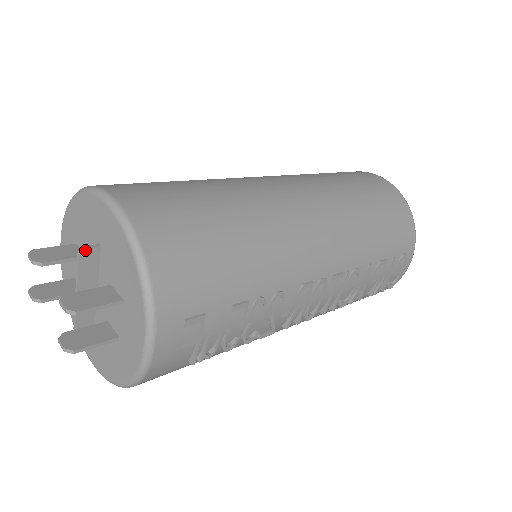
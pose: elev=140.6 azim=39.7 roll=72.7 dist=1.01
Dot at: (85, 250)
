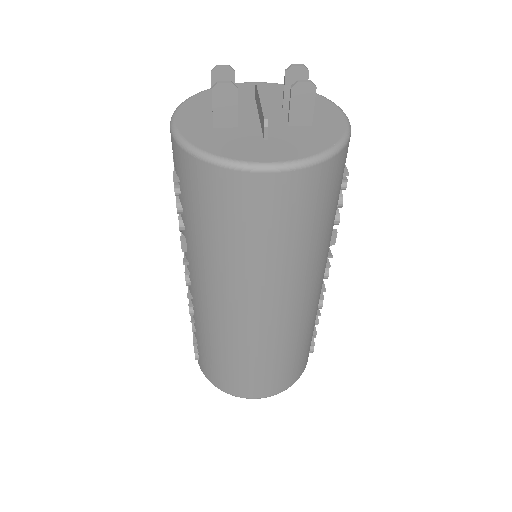
Dot at: occluded
